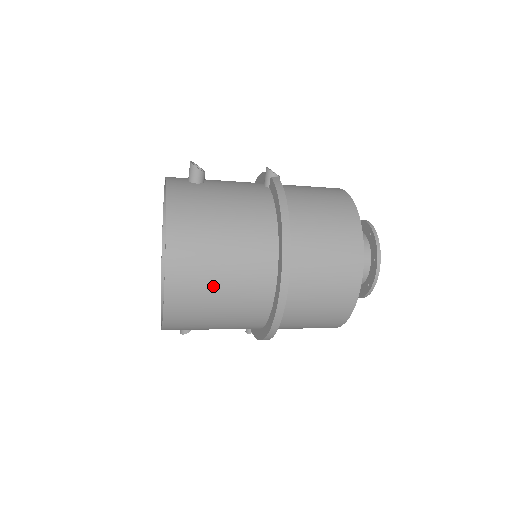
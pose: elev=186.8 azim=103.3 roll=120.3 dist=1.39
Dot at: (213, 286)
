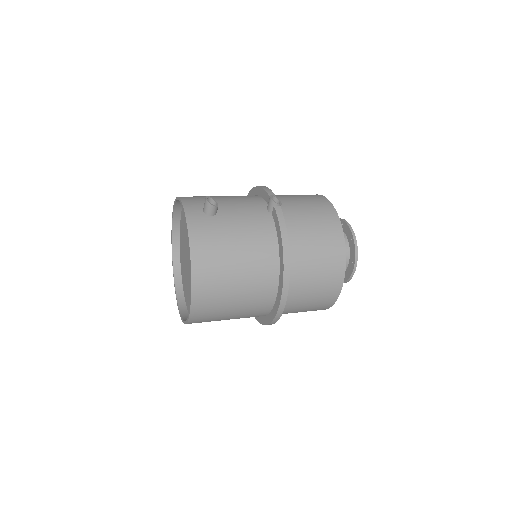
Dot at: (227, 305)
